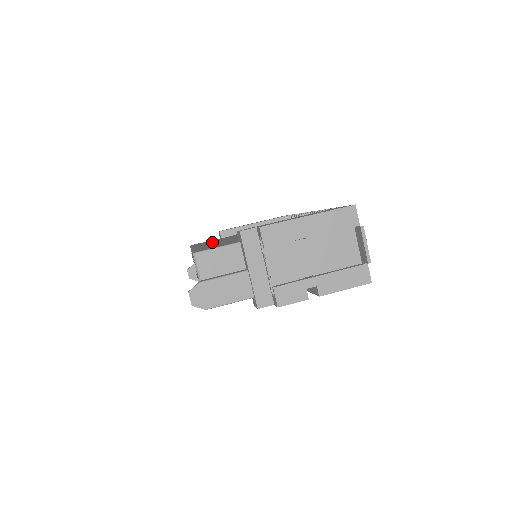
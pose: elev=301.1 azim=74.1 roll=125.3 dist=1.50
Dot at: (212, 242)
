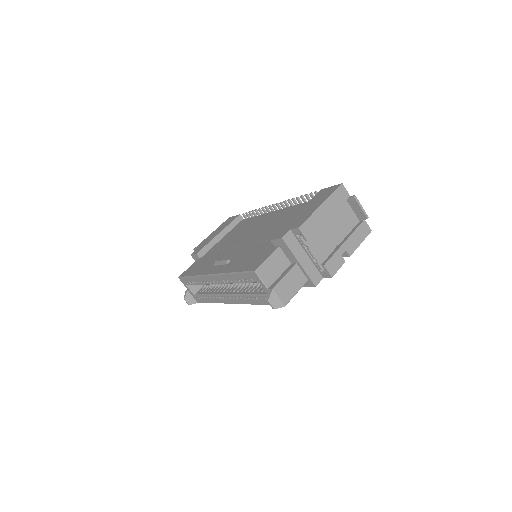
Dot at: (228, 261)
